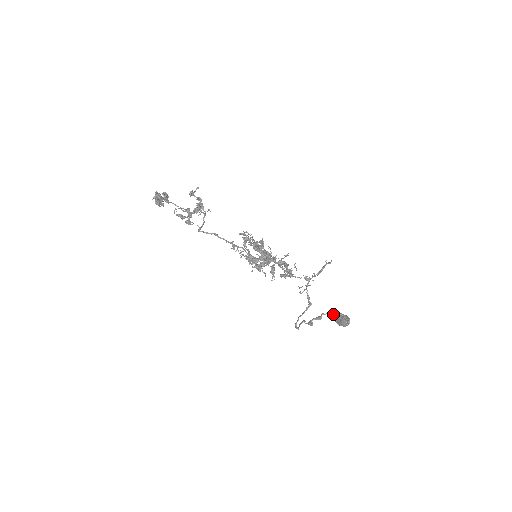
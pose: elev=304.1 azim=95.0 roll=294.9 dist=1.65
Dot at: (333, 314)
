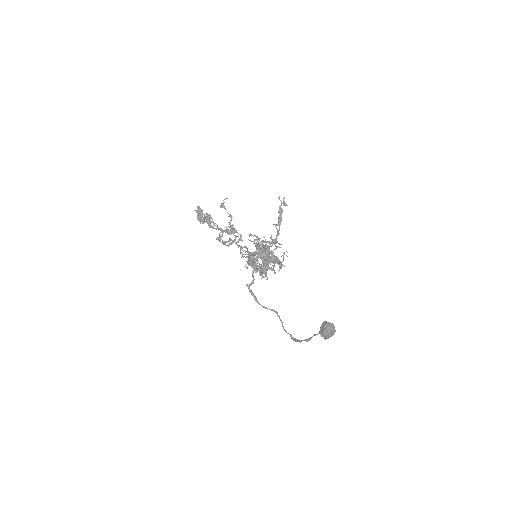
Dot at: occluded
